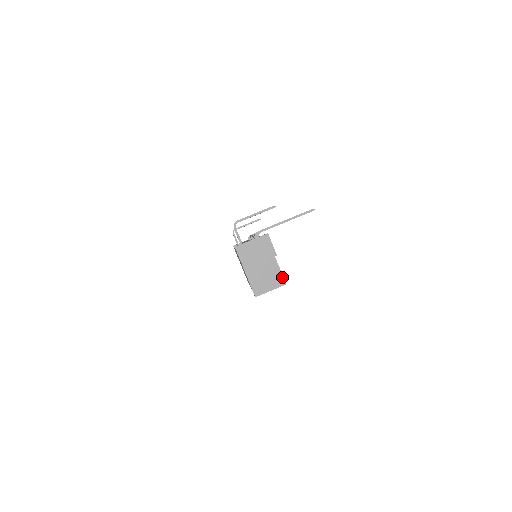
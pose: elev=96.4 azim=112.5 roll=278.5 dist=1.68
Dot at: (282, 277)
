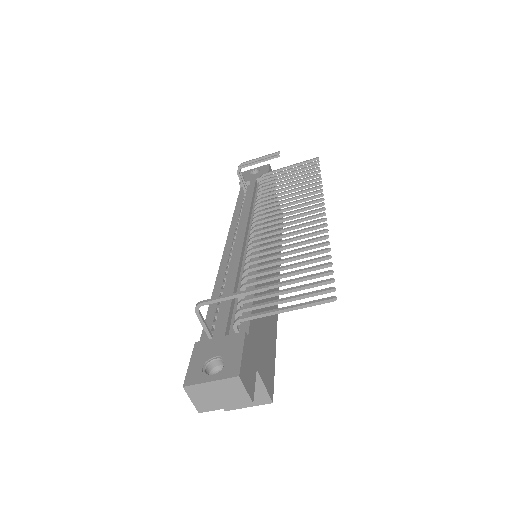
Dot at: (267, 395)
